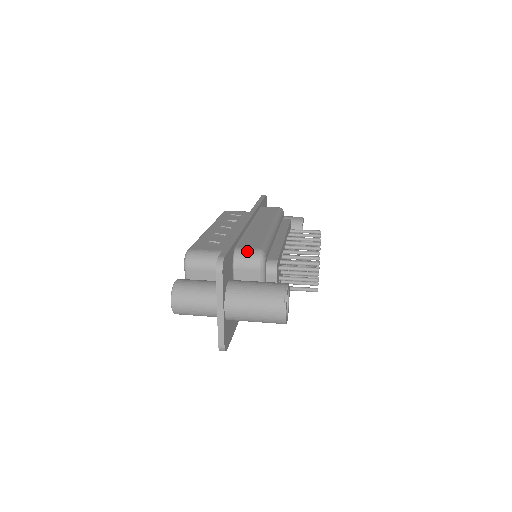
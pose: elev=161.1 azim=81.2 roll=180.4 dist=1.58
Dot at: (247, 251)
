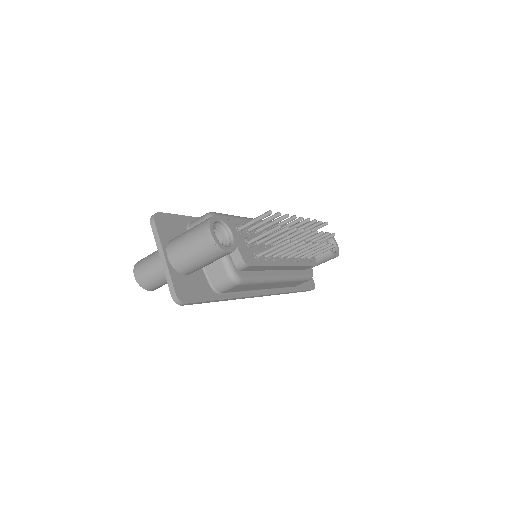
Dot at: (199, 218)
